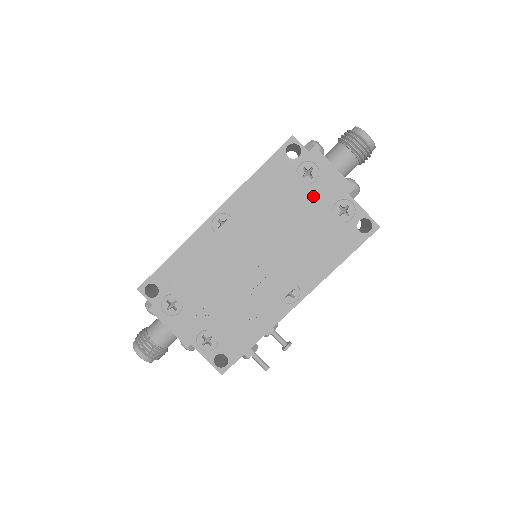
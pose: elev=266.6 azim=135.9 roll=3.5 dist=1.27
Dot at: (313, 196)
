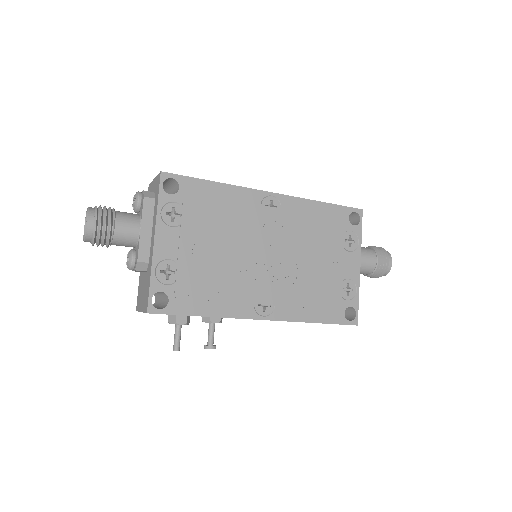
Dot at: (340, 258)
